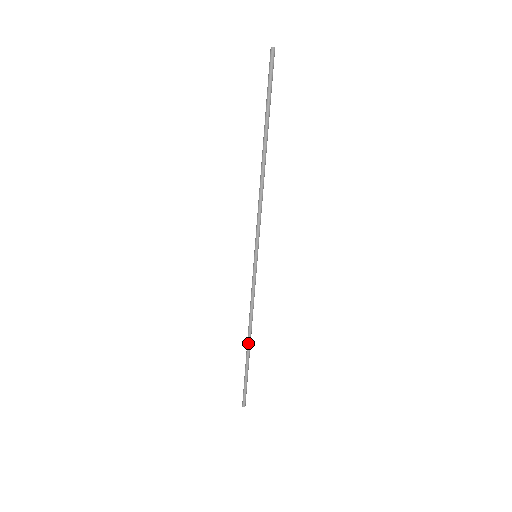
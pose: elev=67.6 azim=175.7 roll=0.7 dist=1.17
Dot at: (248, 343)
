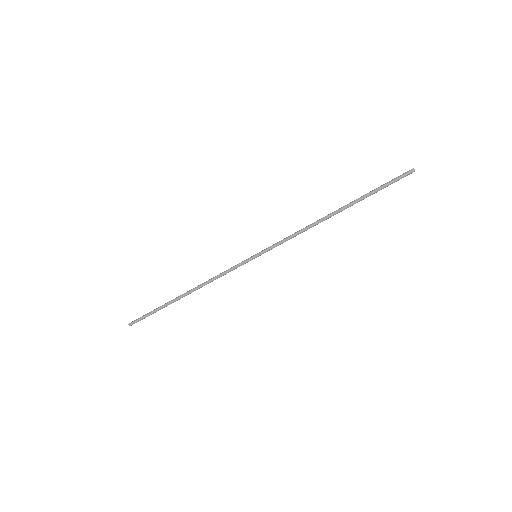
Dot at: occluded
